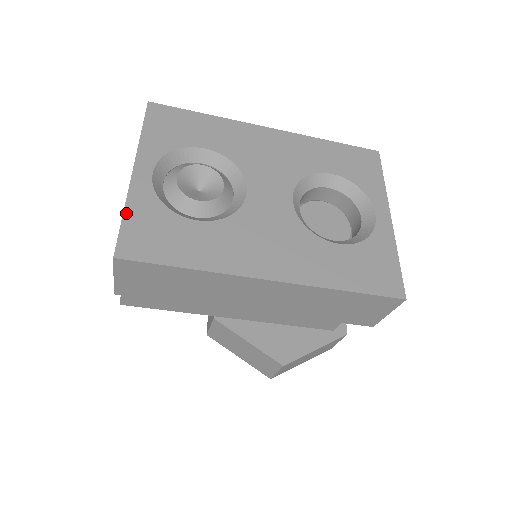
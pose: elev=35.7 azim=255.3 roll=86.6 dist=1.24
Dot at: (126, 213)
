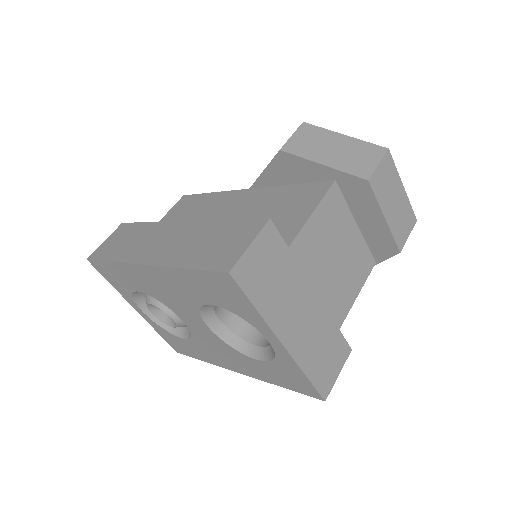
Dot at: (159, 333)
